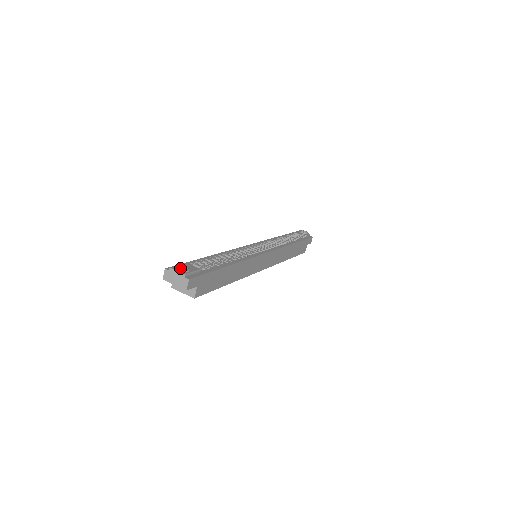
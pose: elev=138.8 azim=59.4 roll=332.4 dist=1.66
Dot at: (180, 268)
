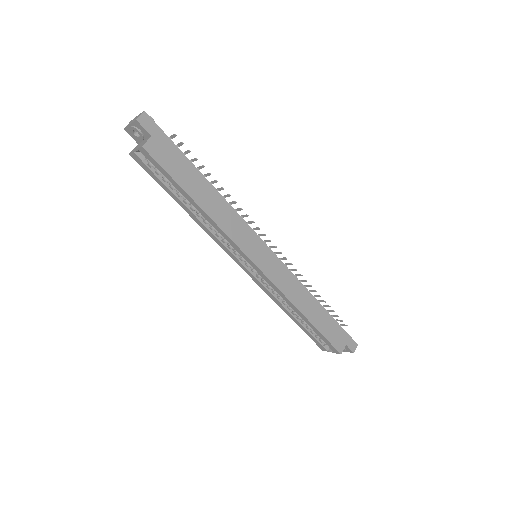
Dot at: occluded
